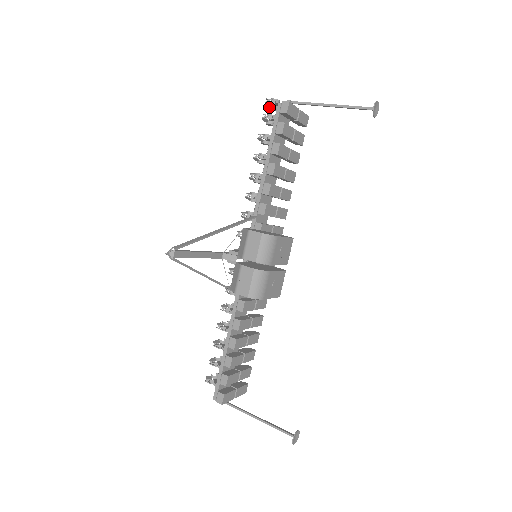
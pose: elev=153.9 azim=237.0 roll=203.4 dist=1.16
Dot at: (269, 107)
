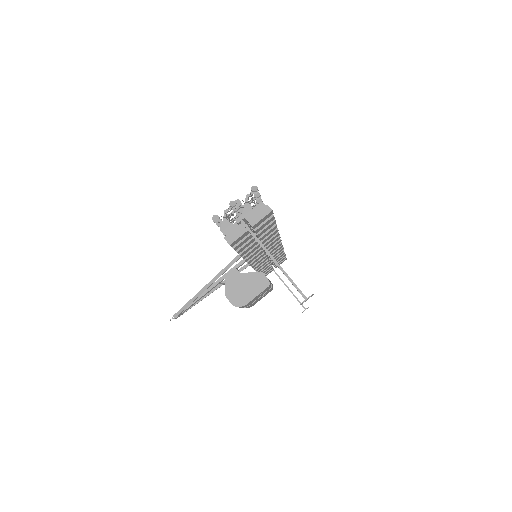
Dot at: occluded
